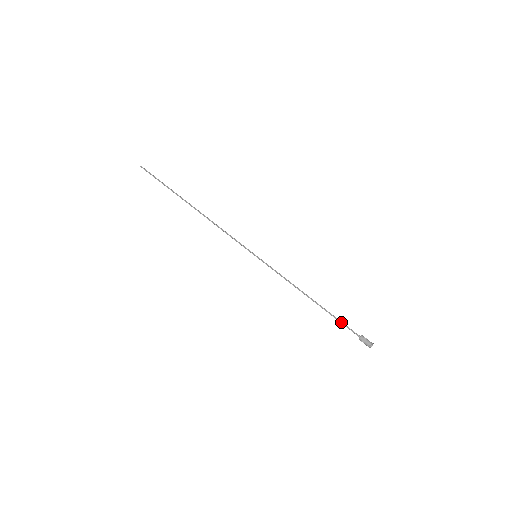
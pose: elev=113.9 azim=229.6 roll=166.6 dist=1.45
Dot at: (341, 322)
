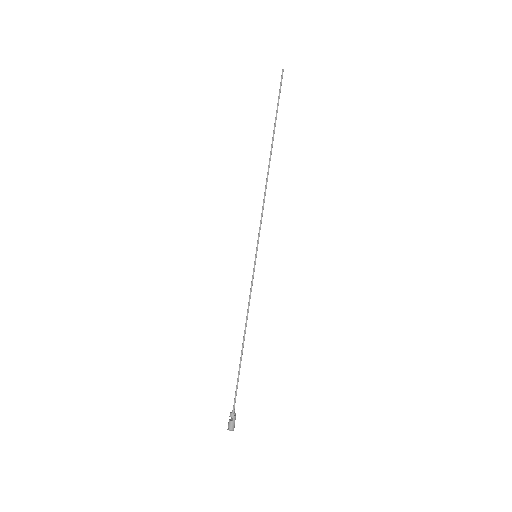
Dot at: (236, 385)
